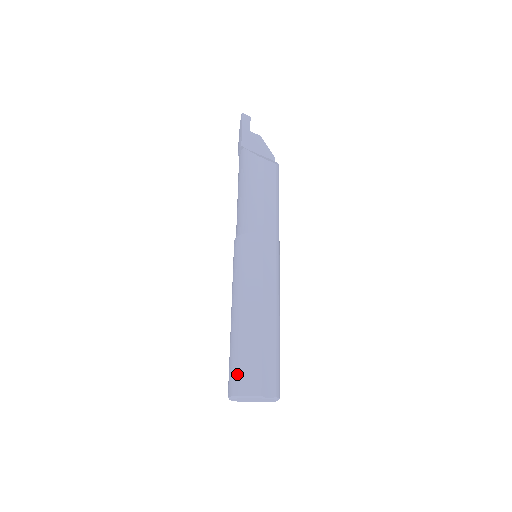
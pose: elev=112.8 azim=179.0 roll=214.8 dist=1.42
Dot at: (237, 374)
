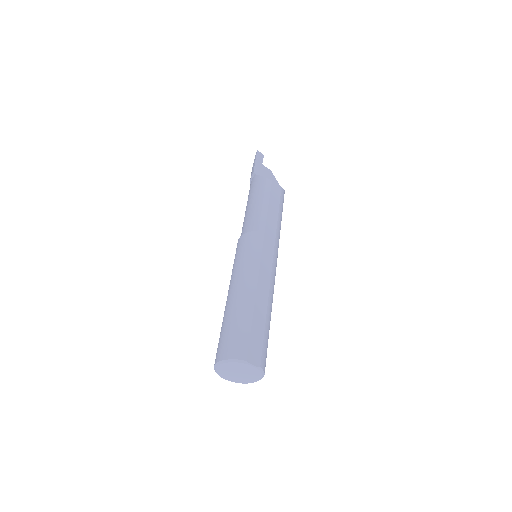
Dot at: (226, 342)
